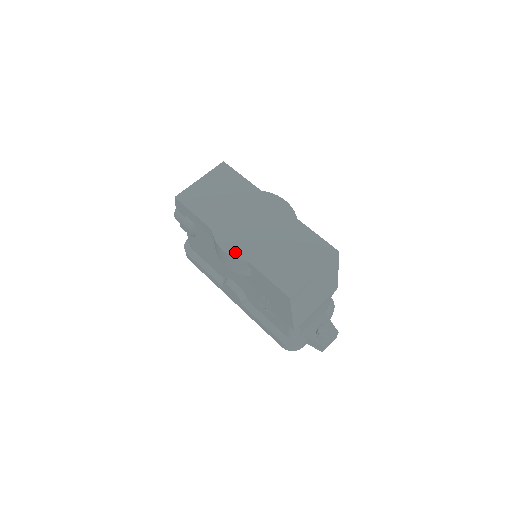
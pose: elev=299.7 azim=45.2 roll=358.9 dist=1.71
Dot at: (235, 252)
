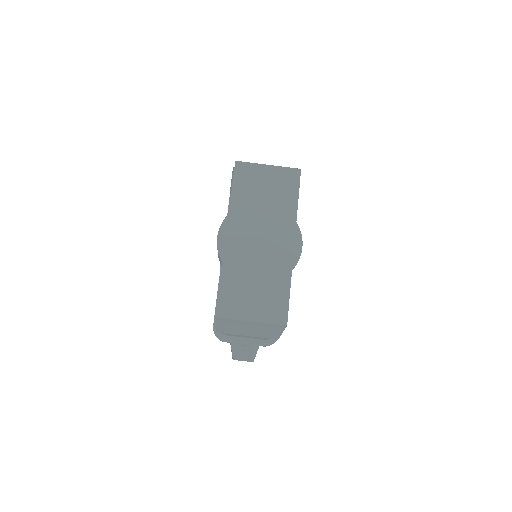
Dot at: (223, 247)
